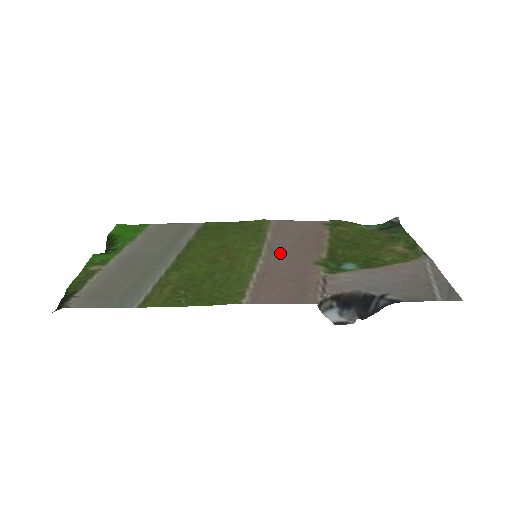
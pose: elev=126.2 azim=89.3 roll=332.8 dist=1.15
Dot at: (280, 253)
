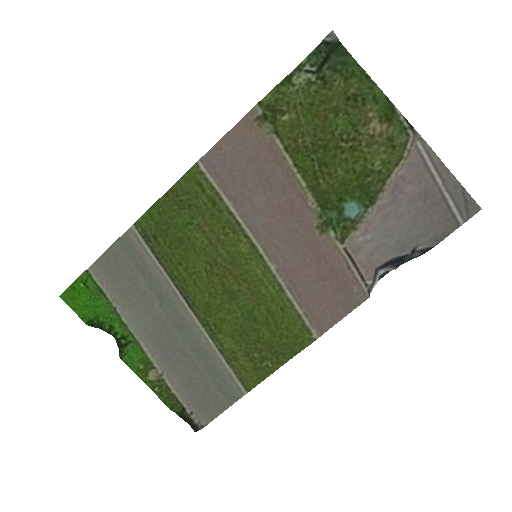
Dot at: (274, 236)
